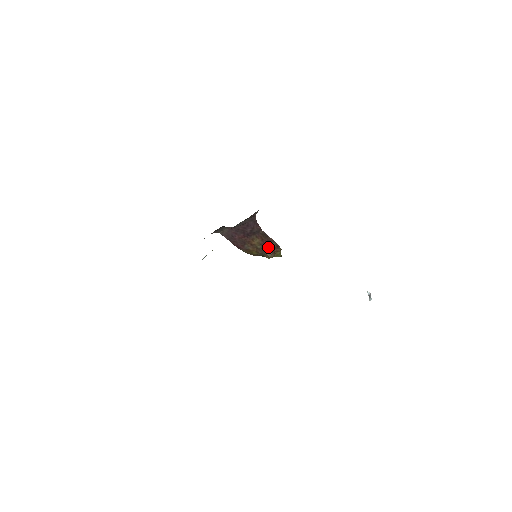
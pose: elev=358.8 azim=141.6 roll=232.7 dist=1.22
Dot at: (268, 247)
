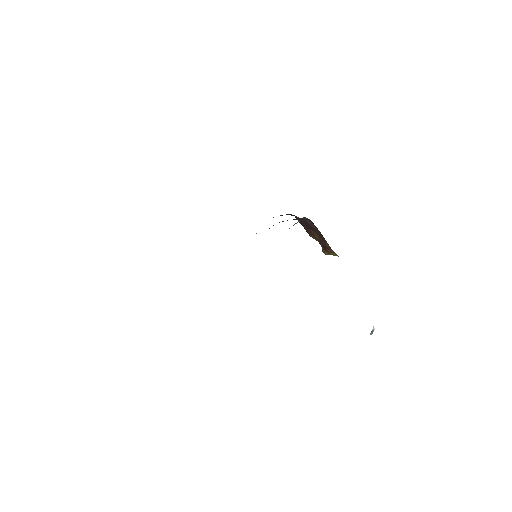
Dot at: (324, 245)
